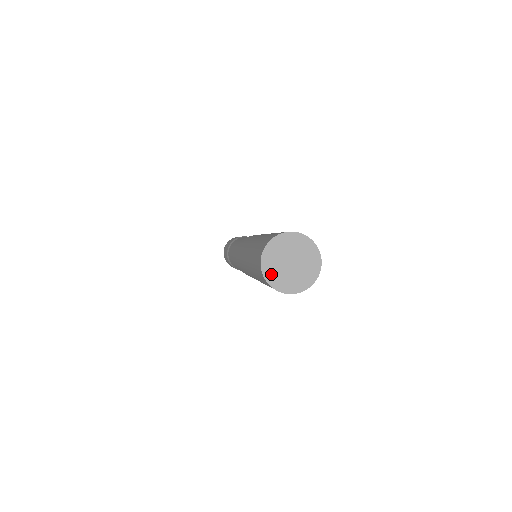
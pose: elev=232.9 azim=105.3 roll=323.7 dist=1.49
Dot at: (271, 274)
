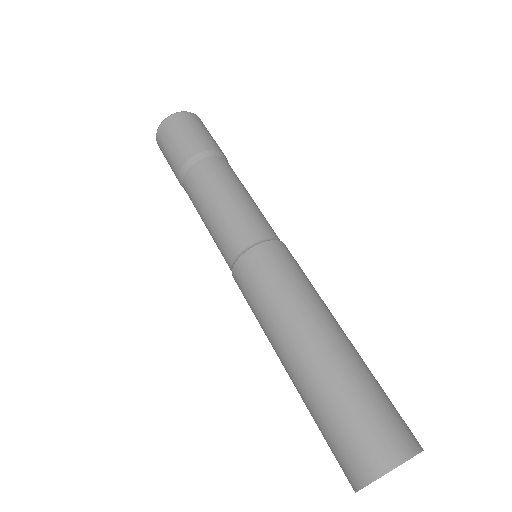
Dot at: occluded
